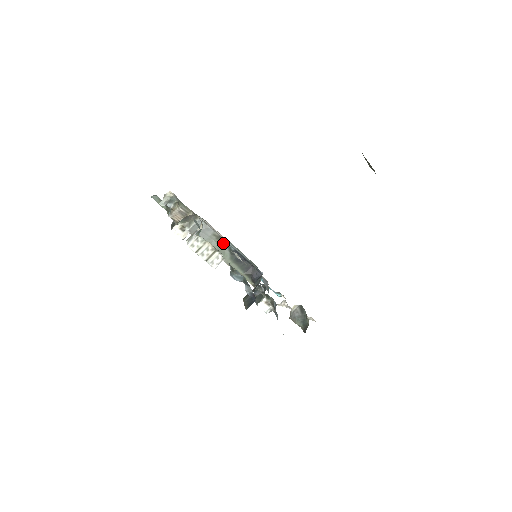
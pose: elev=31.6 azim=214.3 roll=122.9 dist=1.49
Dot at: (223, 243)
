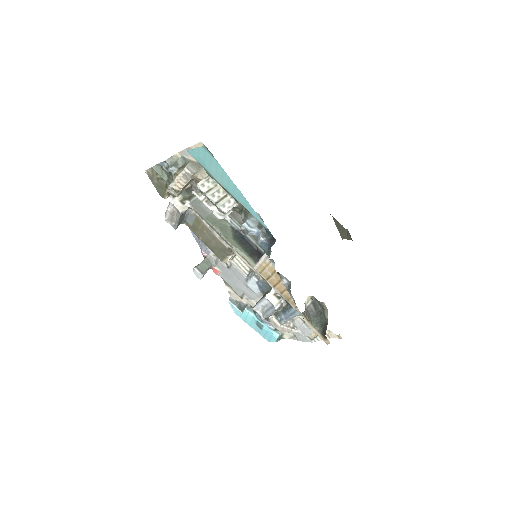
Dot at: (225, 221)
